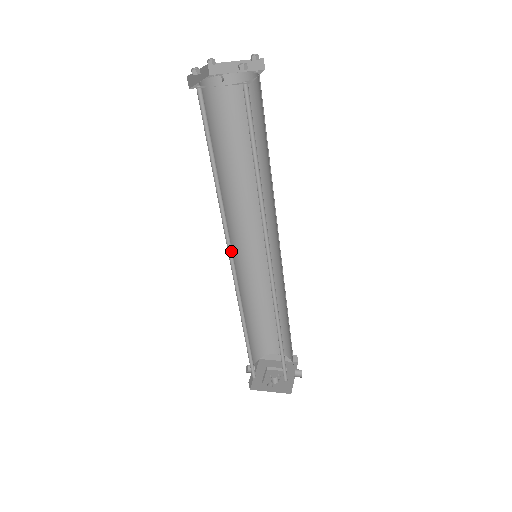
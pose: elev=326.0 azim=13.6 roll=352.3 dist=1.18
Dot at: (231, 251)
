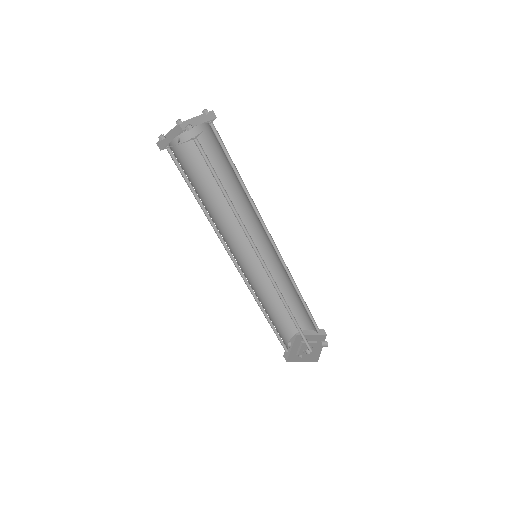
Dot at: occluded
